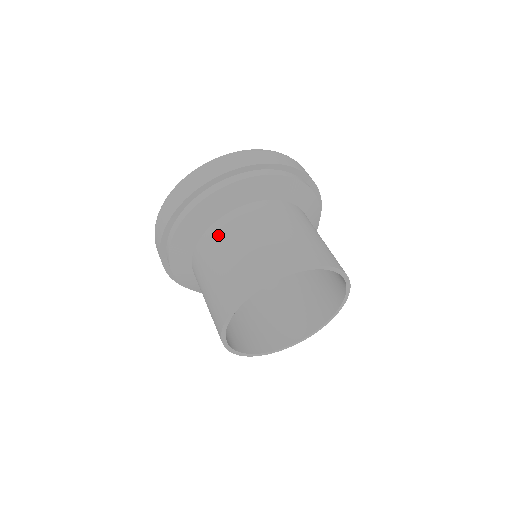
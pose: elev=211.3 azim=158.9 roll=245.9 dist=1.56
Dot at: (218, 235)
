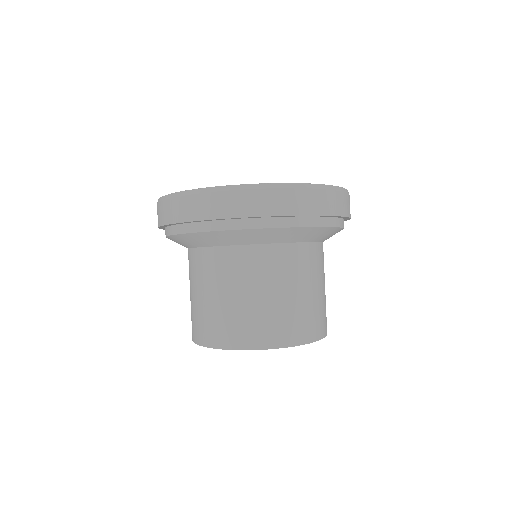
Dot at: (201, 265)
